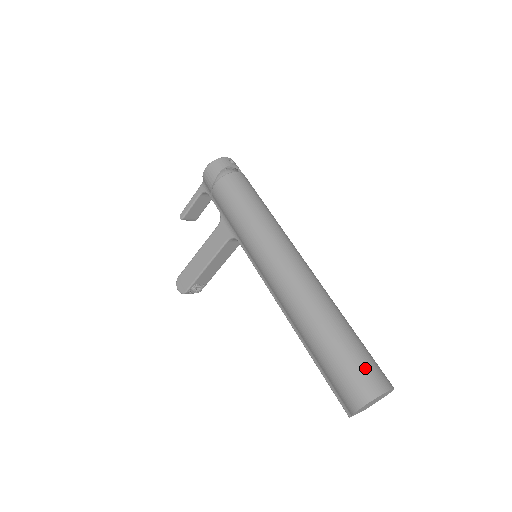
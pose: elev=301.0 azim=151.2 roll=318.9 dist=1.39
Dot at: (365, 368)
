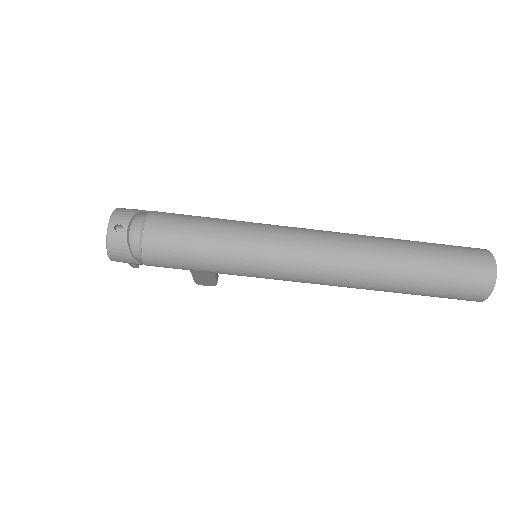
Dot at: (464, 282)
